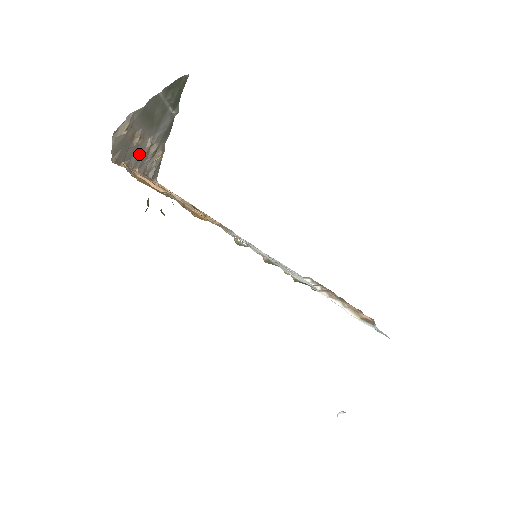
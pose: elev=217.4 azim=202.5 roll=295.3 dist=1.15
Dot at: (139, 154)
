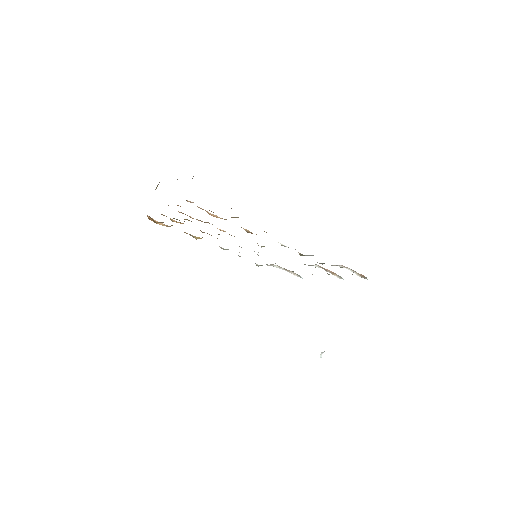
Dot at: occluded
